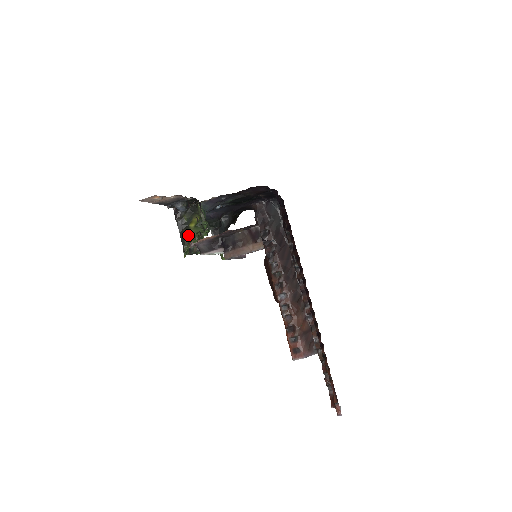
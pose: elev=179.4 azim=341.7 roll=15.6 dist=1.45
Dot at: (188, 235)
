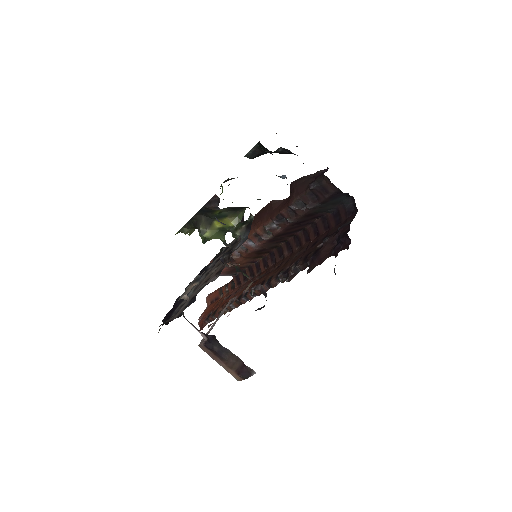
Dot at: (201, 233)
